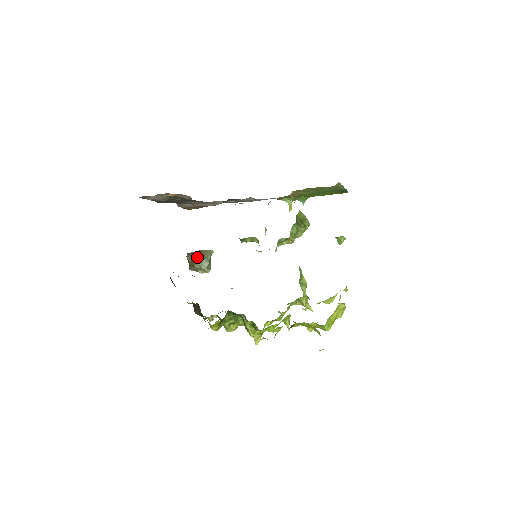
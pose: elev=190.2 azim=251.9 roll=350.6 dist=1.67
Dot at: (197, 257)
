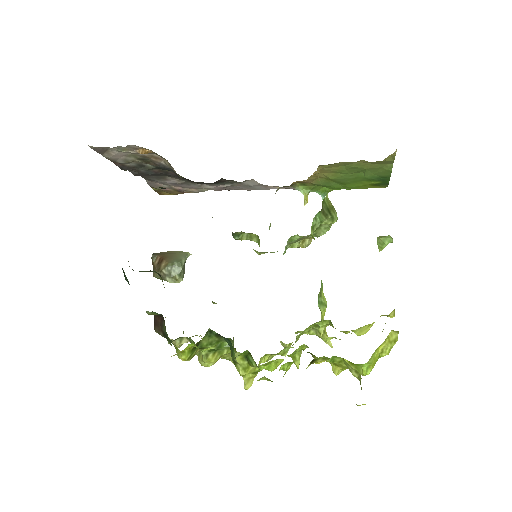
Dot at: (166, 259)
